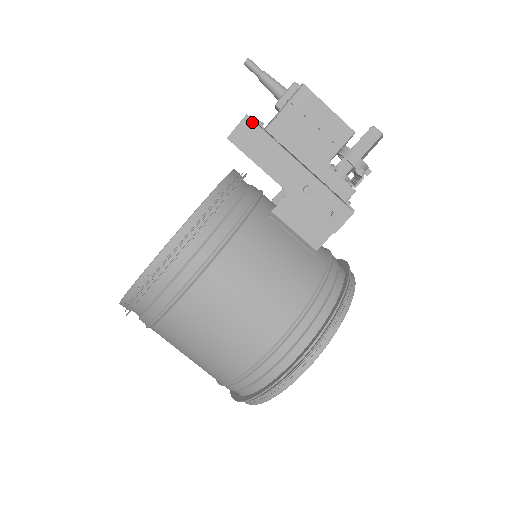
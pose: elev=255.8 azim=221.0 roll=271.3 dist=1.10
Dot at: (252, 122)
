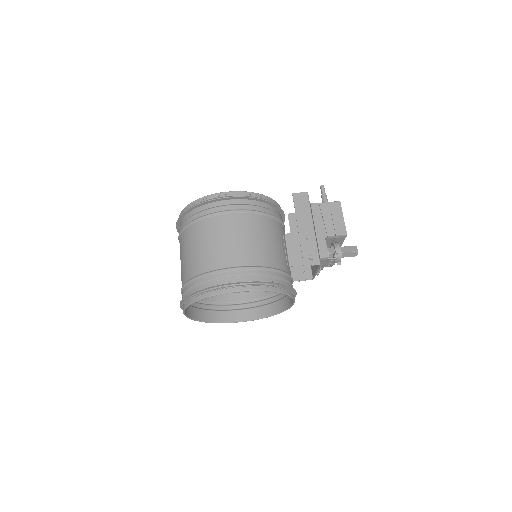
Dot at: (308, 196)
